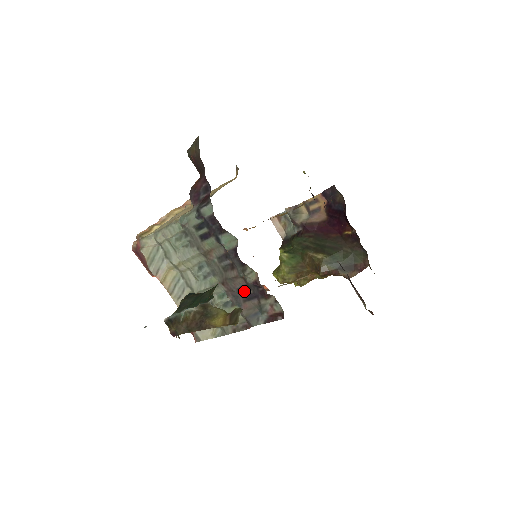
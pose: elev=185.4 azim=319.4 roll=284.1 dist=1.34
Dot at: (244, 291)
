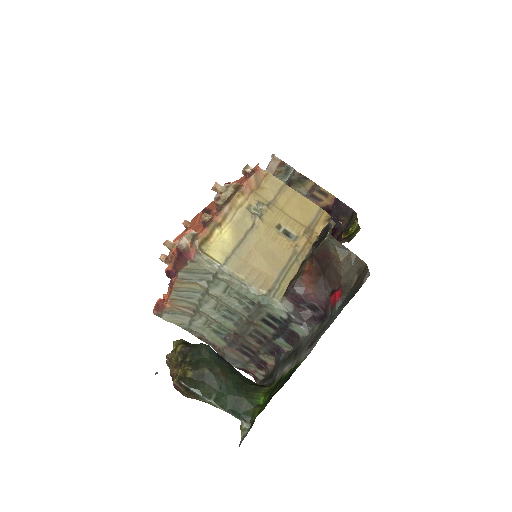
Dot at: (246, 349)
